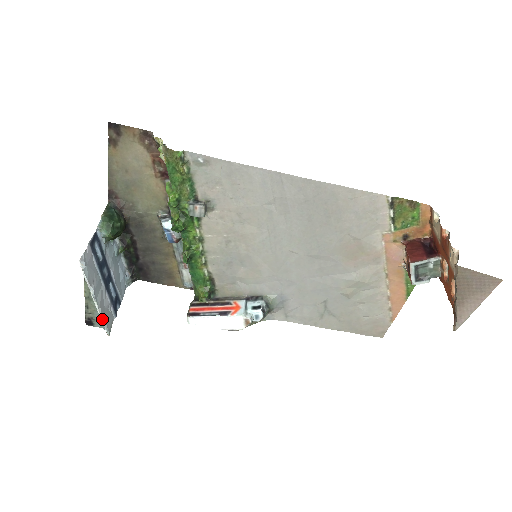
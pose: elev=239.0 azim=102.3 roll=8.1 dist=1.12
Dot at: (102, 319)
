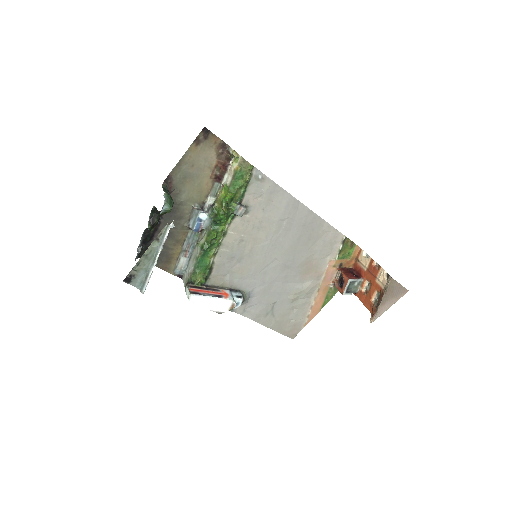
Dot at: (150, 277)
